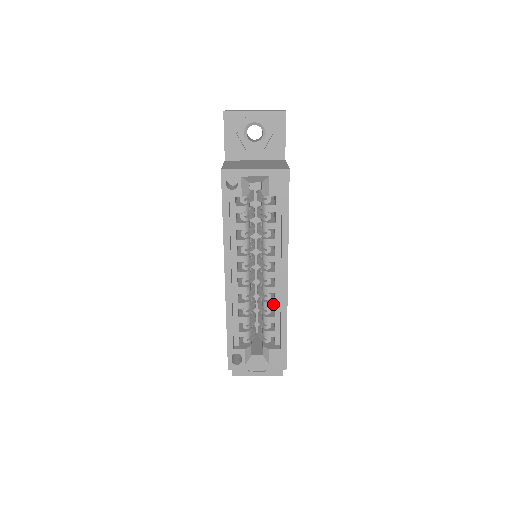
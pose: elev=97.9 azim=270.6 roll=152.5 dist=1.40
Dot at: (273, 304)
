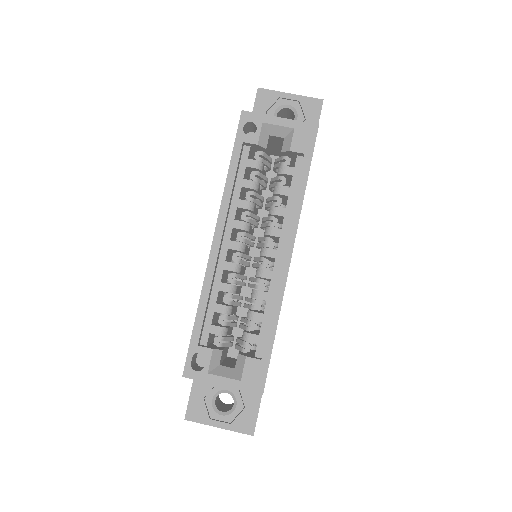
Dot at: (265, 294)
